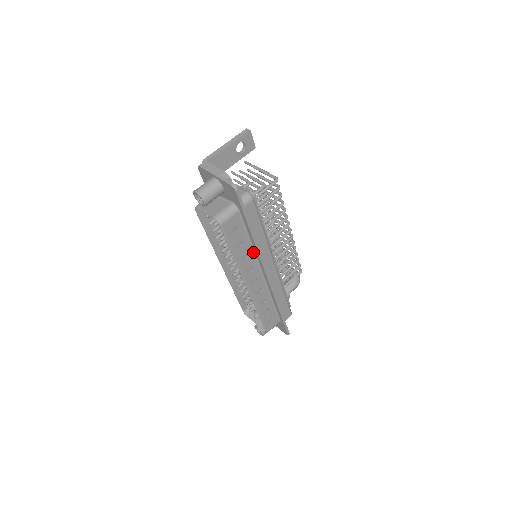
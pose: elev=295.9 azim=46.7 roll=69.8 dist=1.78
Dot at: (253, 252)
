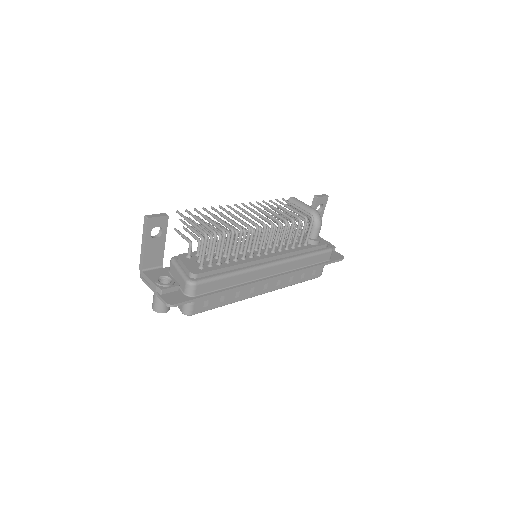
Dot at: occluded
